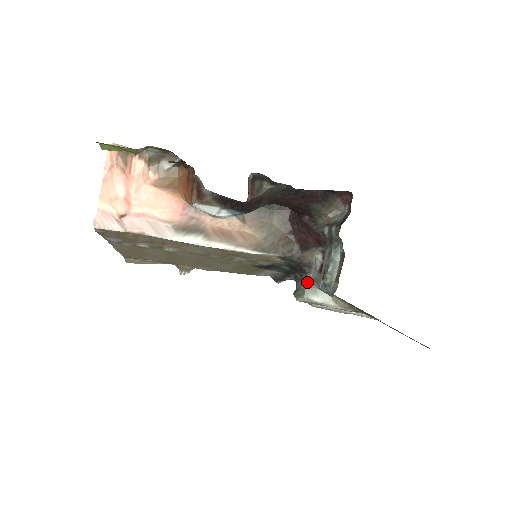
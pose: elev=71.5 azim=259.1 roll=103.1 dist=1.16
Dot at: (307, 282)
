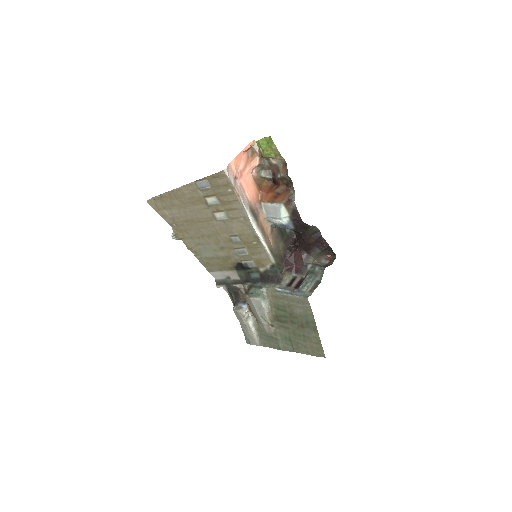
Dot at: (264, 290)
